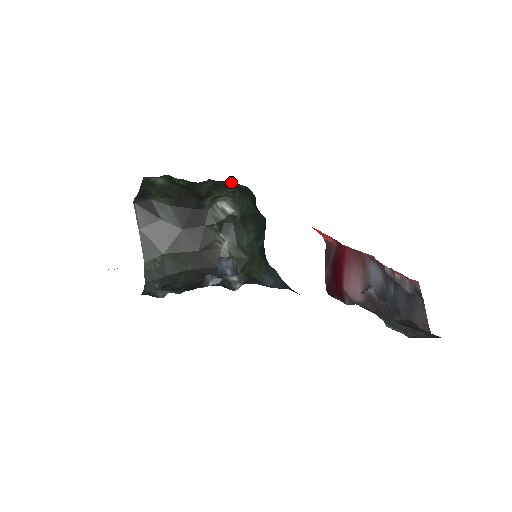
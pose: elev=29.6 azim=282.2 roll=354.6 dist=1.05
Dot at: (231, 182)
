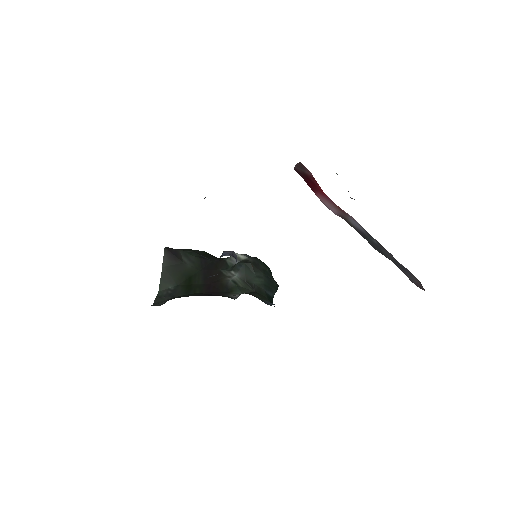
Dot at: occluded
